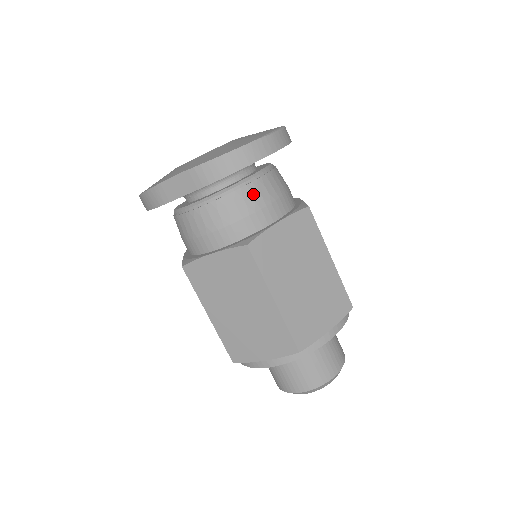
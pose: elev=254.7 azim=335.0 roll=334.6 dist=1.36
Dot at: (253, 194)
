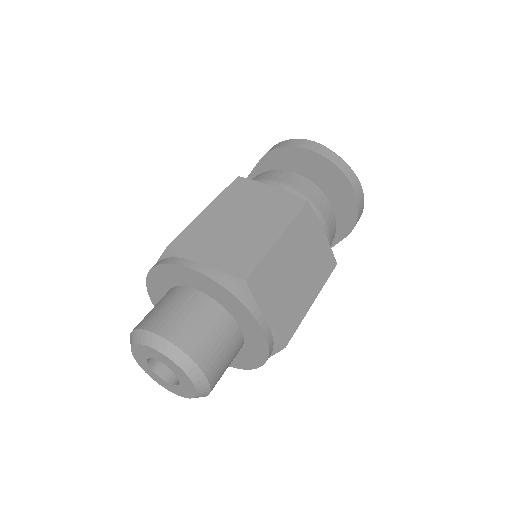
Dot at: (283, 175)
